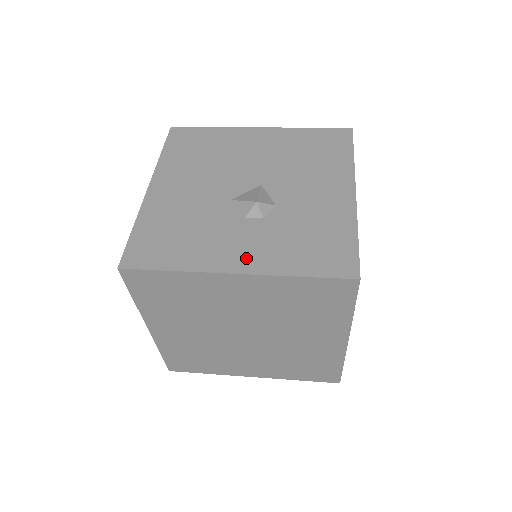
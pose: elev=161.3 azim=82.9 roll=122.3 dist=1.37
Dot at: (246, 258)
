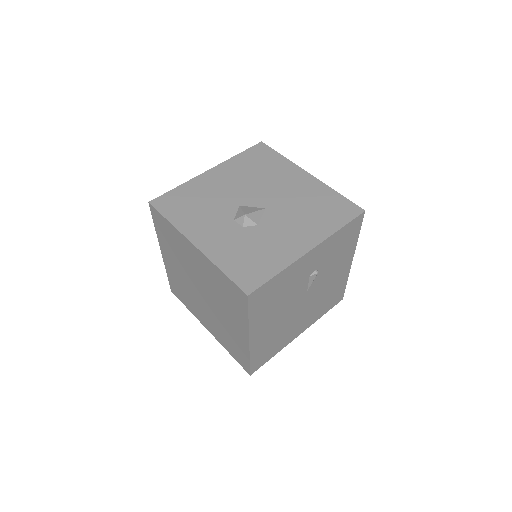
Dot at: (208, 241)
